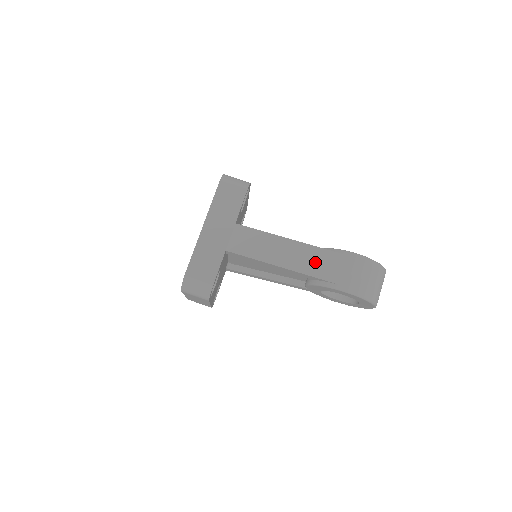
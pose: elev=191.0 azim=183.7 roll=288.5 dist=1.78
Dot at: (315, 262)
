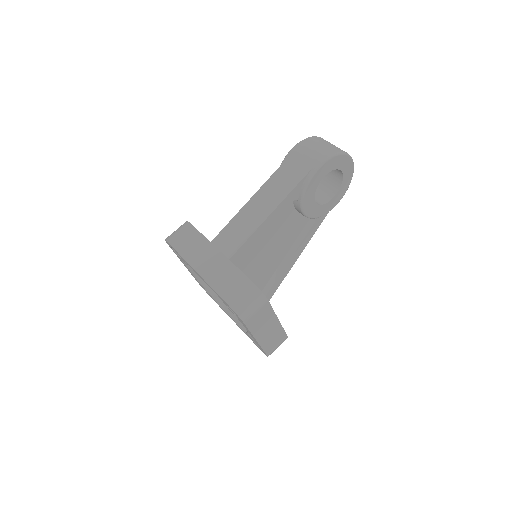
Dot at: (282, 183)
